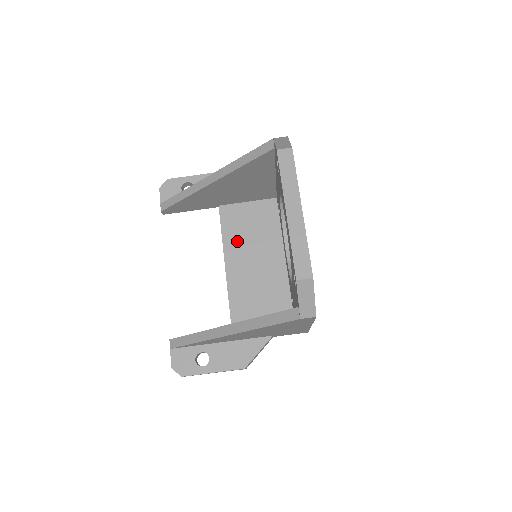
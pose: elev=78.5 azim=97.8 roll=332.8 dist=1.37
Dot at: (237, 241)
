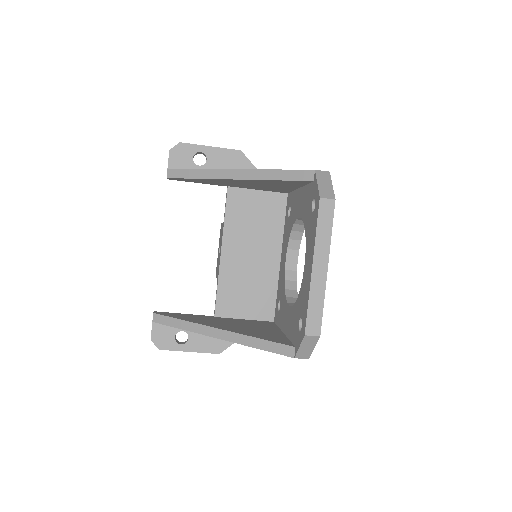
Dot at: (238, 229)
